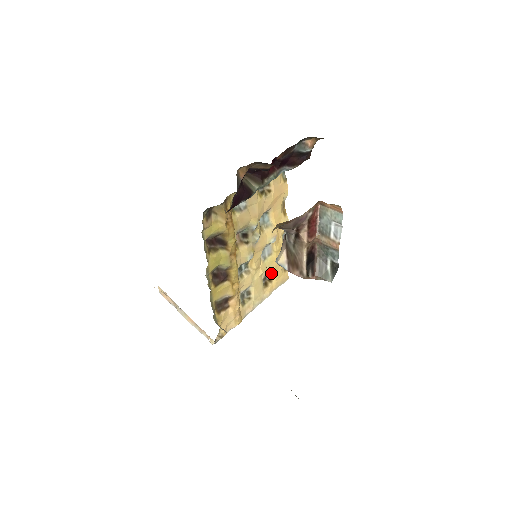
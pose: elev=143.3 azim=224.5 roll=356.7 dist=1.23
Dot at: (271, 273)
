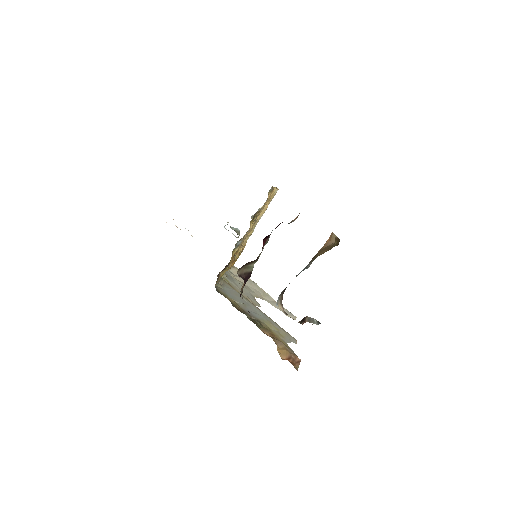
Dot at: occluded
